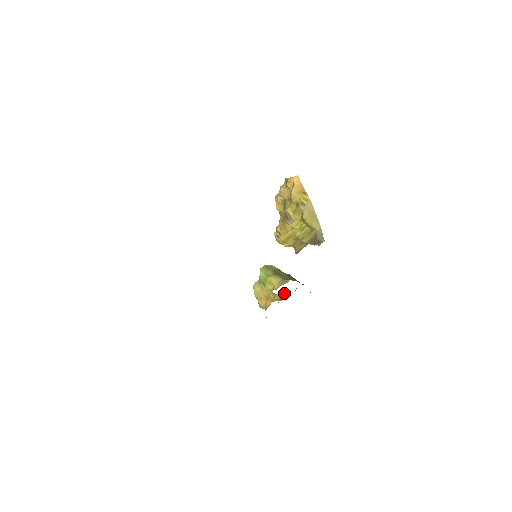
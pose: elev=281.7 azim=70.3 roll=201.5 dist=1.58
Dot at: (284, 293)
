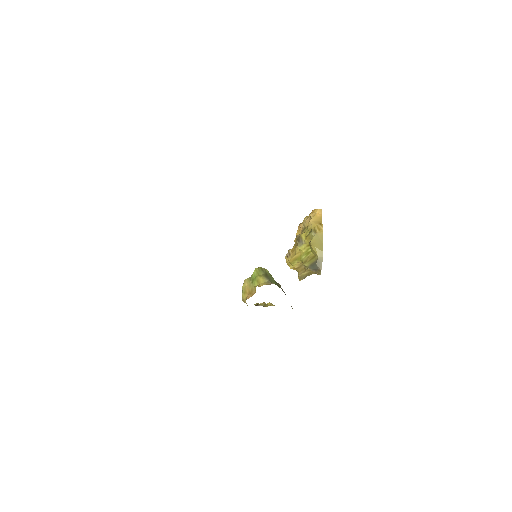
Dot at: (272, 304)
